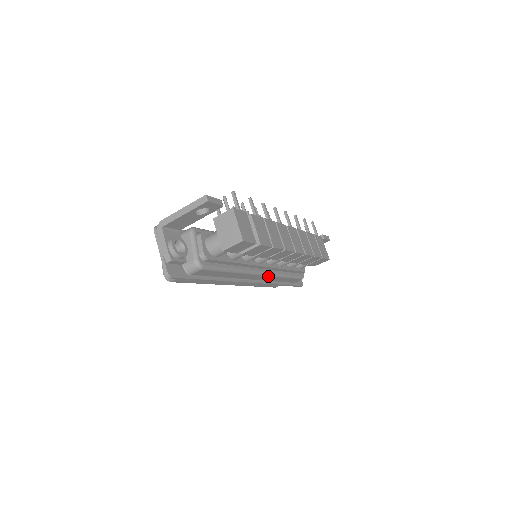
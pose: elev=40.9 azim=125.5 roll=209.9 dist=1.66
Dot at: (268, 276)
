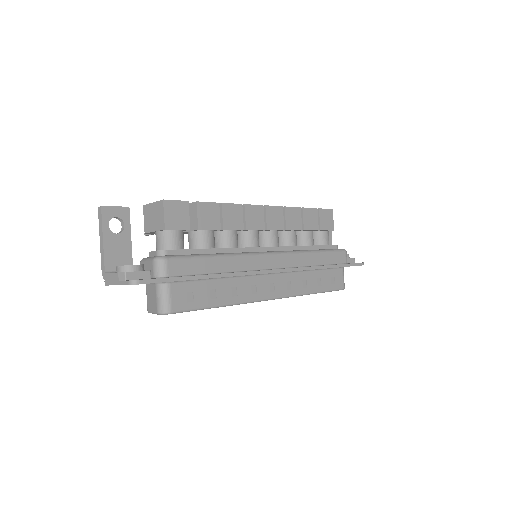
Dot at: (285, 255)
